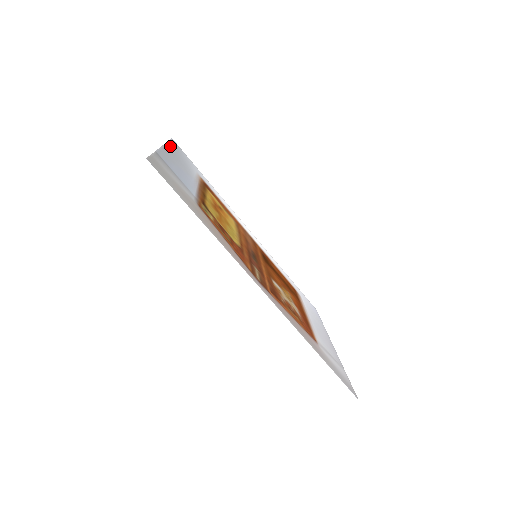
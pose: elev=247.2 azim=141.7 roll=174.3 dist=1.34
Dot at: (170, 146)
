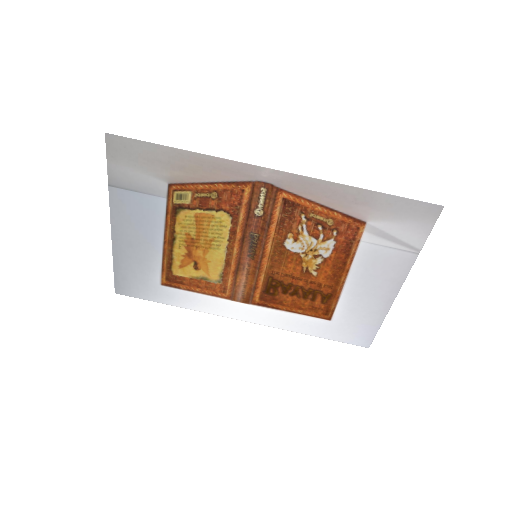
Dot at: (117, 259)
